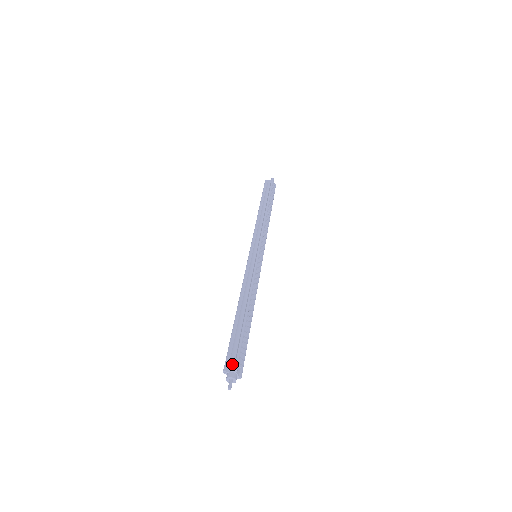
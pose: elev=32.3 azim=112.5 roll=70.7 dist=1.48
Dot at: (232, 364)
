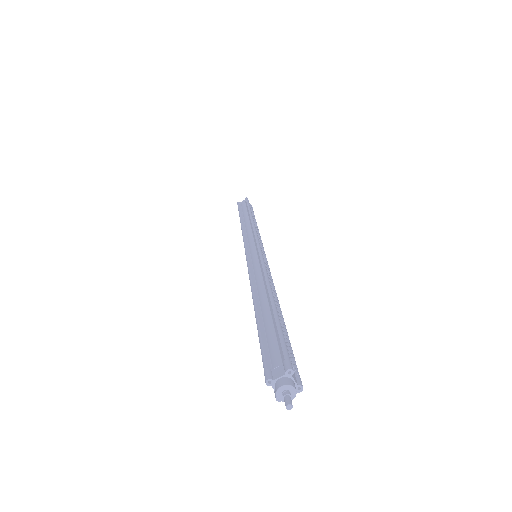
Dot at: (278, 366)
